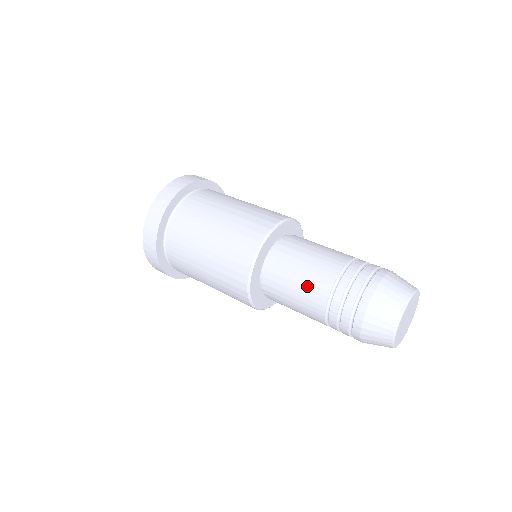
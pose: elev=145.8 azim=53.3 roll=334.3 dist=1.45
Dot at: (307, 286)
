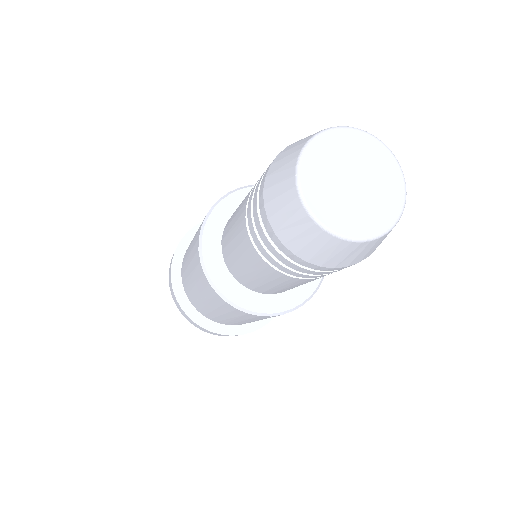
Dot at: (239, 209)
